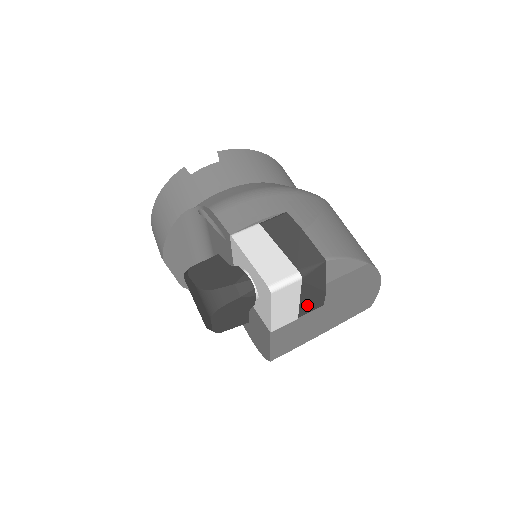
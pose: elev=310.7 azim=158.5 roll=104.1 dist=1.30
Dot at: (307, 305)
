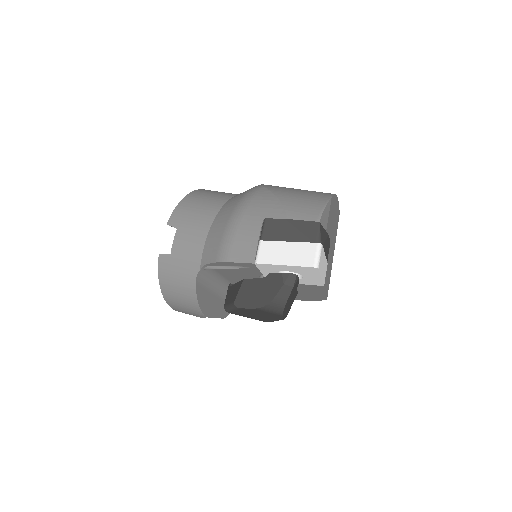
Dot at: (327, 252)
